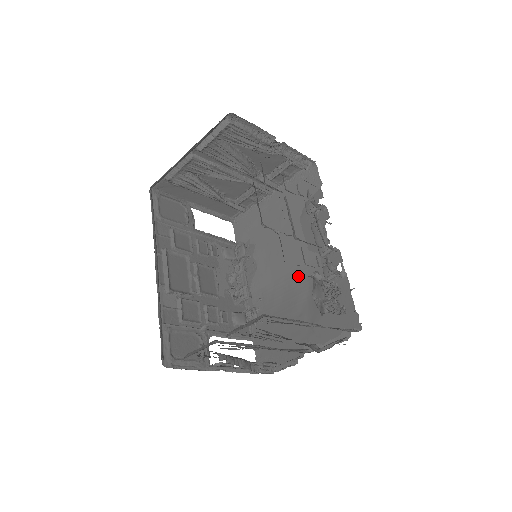
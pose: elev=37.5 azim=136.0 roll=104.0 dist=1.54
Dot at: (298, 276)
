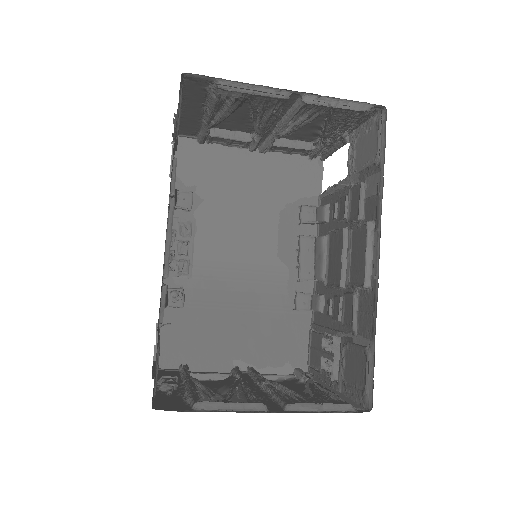
Dot at: (254, 278)
